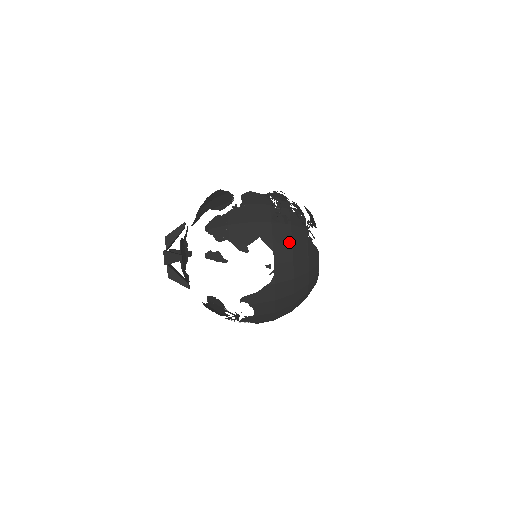
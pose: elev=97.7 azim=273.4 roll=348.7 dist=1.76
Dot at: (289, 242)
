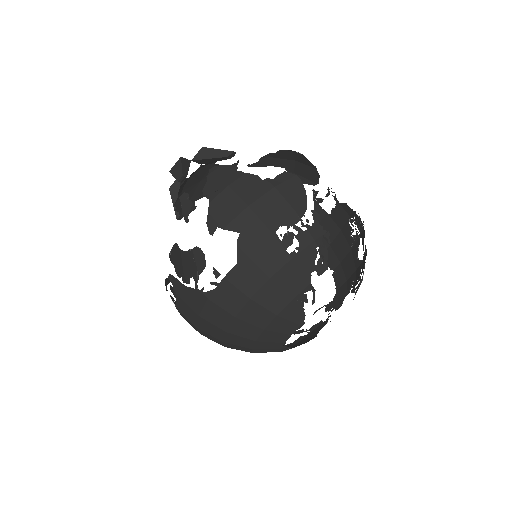
Dot at: (267, 274)
